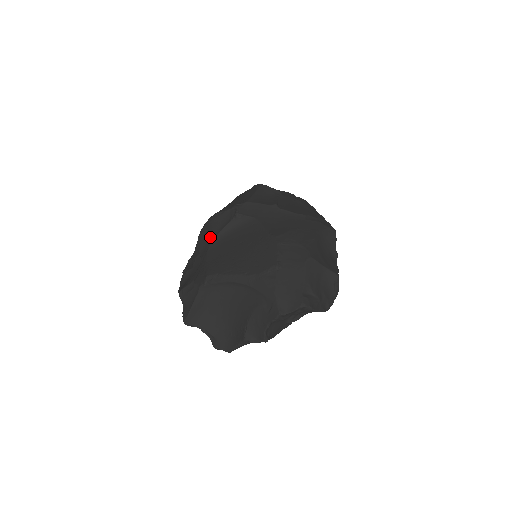
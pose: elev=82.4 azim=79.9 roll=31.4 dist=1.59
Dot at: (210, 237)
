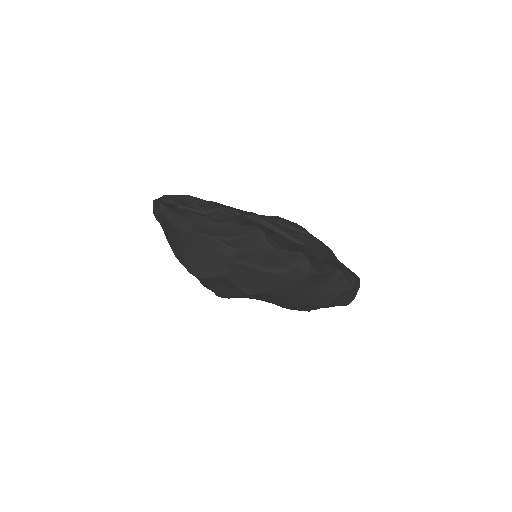
Dot at: occluded
